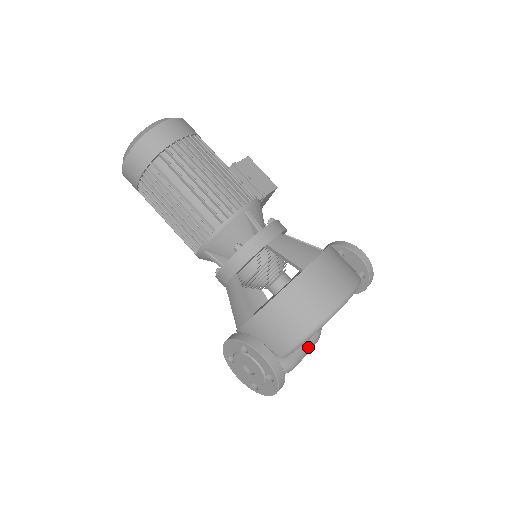
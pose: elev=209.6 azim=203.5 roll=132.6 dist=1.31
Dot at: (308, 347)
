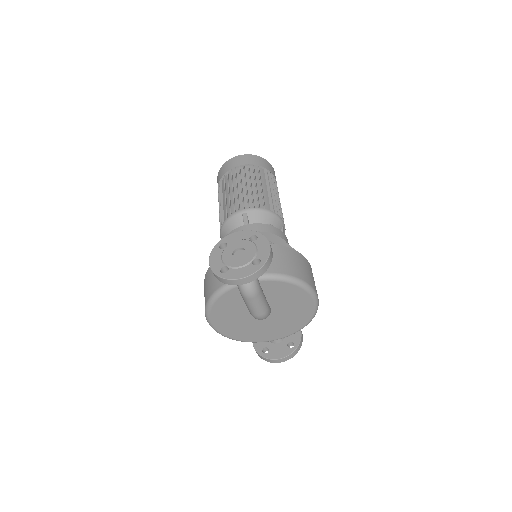
Dot at: (264, 303)
